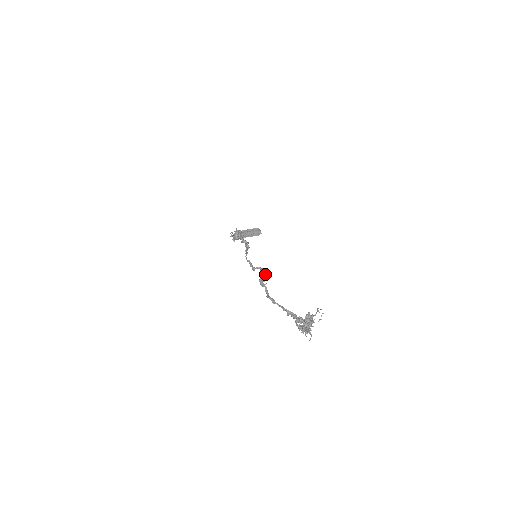
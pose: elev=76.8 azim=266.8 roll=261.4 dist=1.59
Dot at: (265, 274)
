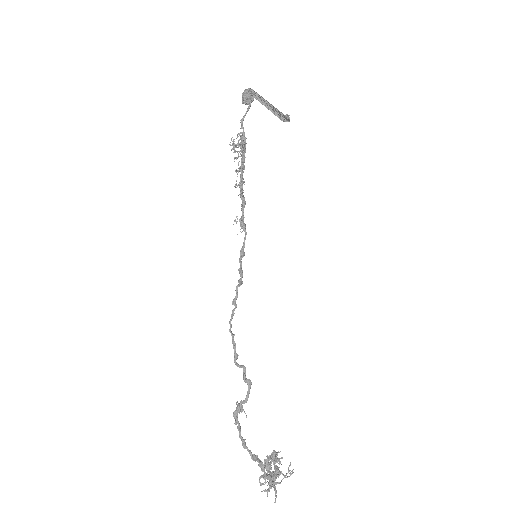
Dot at: (243, 402)
